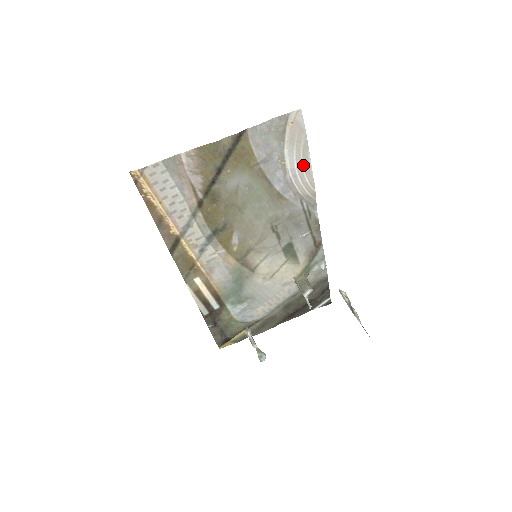
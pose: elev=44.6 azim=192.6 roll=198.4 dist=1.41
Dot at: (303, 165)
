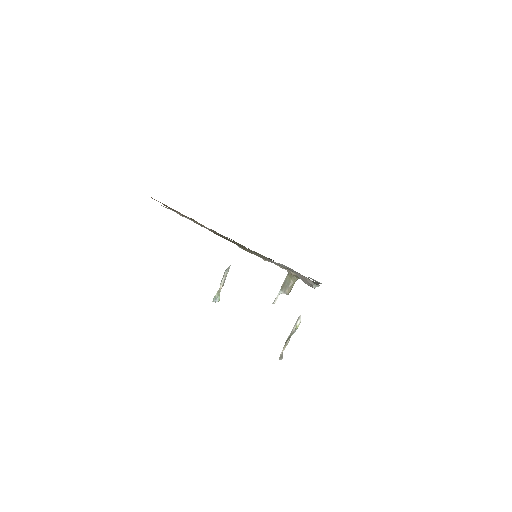
Dot at: occluded
